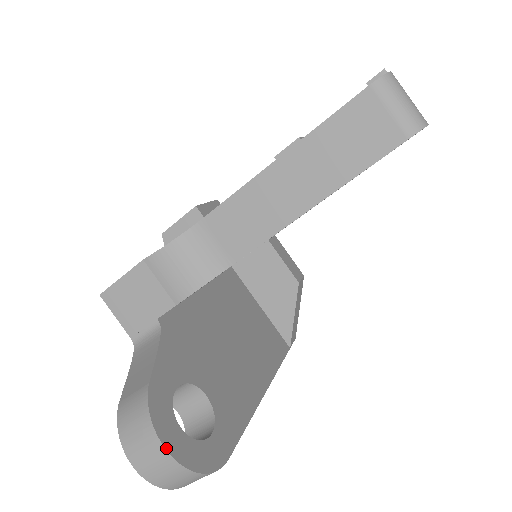
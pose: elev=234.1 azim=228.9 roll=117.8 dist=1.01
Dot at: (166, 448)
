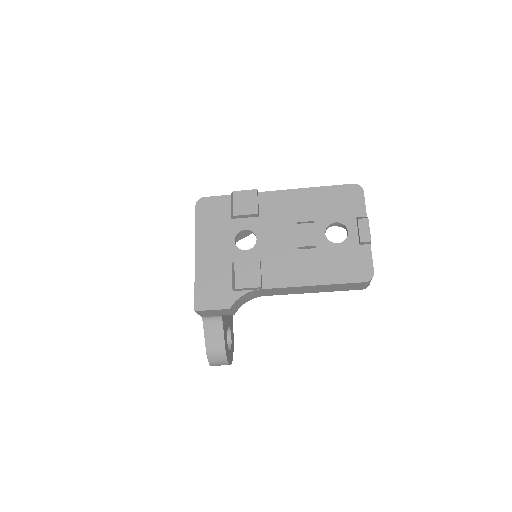
Dot at: (230, 364)
